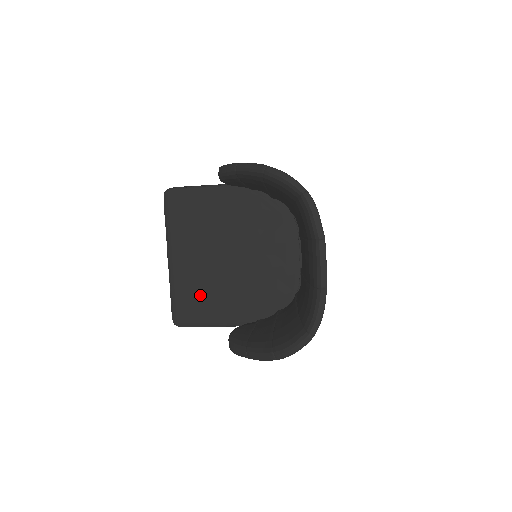
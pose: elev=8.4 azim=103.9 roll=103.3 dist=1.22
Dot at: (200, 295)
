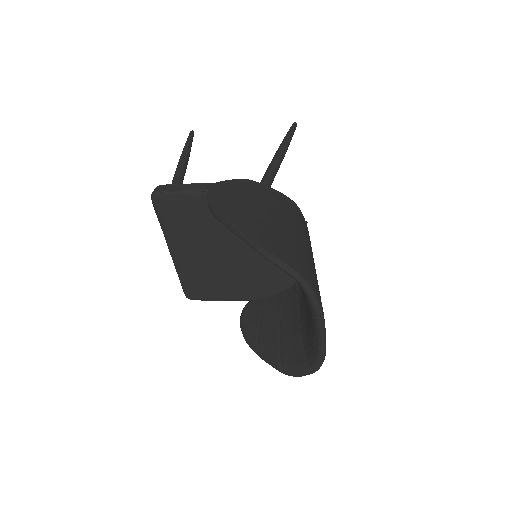
Dot at: (207, 280)
